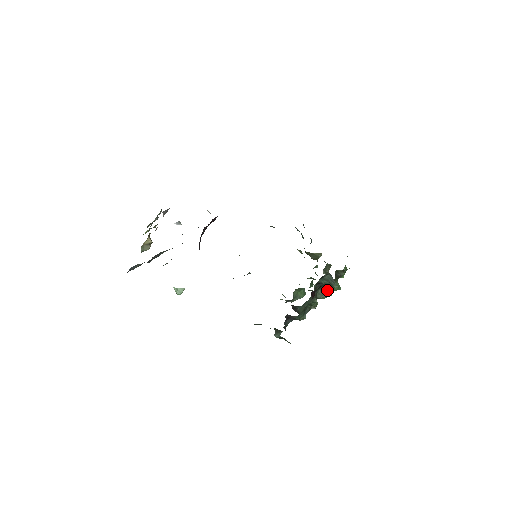
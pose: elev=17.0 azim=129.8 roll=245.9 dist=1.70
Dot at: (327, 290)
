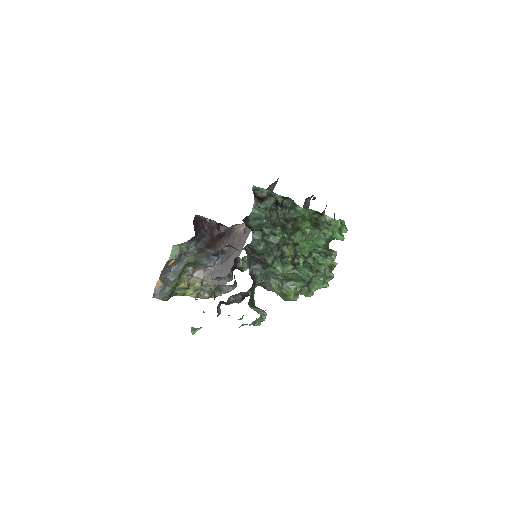
Dot at: (298, 227)
